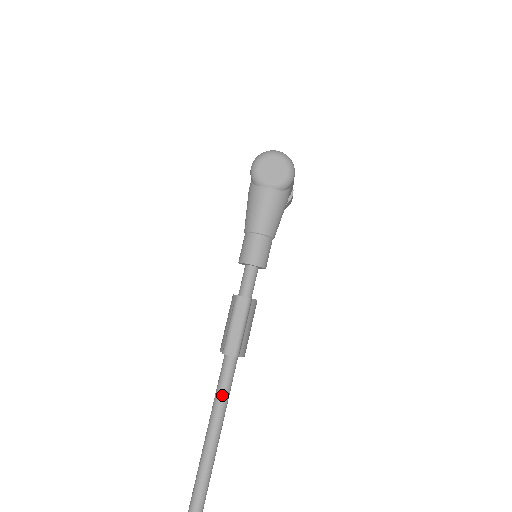
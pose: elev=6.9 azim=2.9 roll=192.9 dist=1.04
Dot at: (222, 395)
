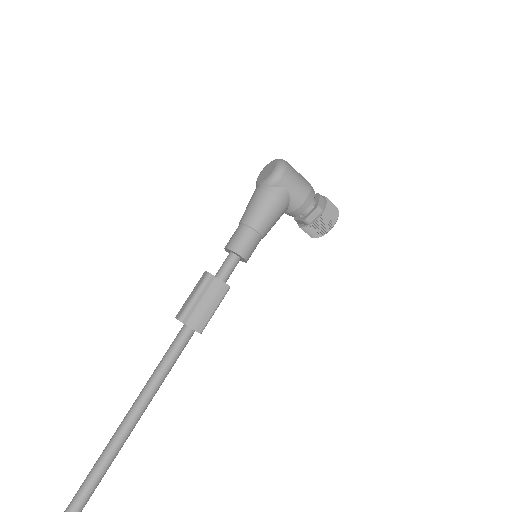
Dot at: (164, 357)
